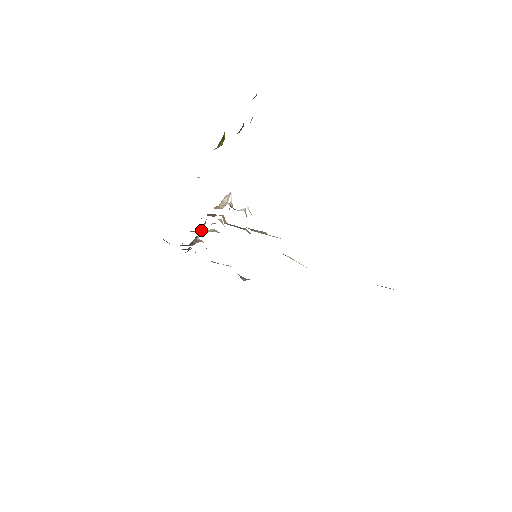
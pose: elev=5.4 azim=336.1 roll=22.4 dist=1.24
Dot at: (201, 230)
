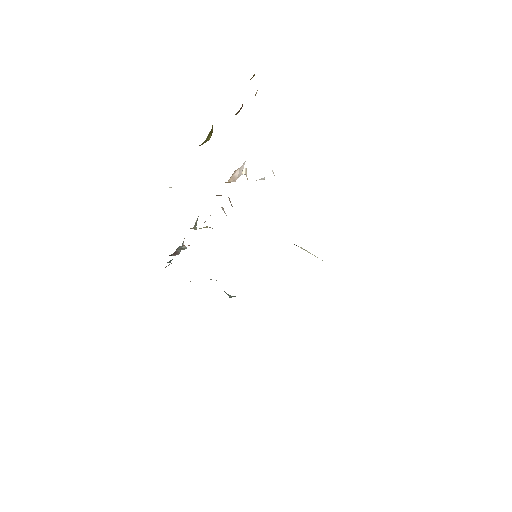
Dot at: (193, 228)
